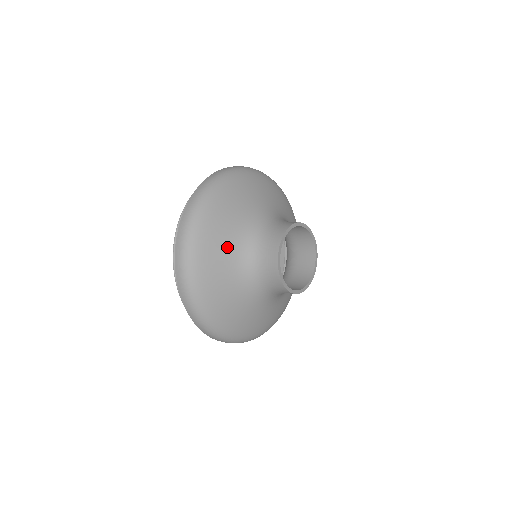
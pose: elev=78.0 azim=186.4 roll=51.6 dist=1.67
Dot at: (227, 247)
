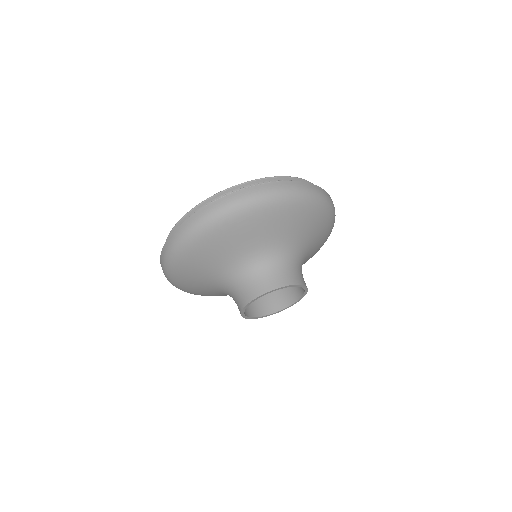
Dot at: (221, 258)
